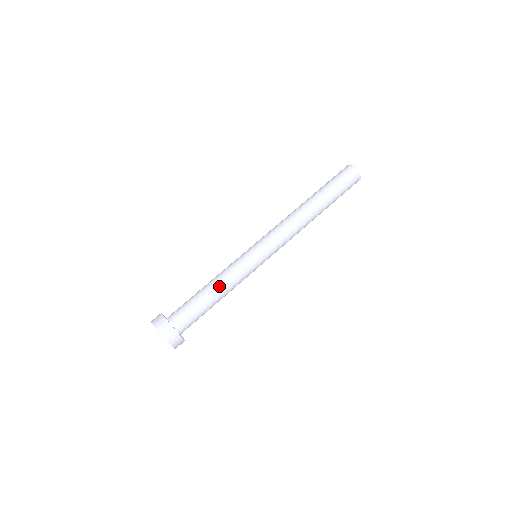
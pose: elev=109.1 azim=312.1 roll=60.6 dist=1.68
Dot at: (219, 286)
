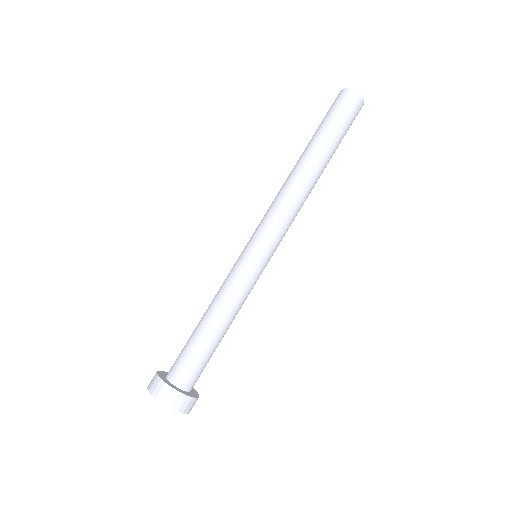
Dot at: (229, 320)
